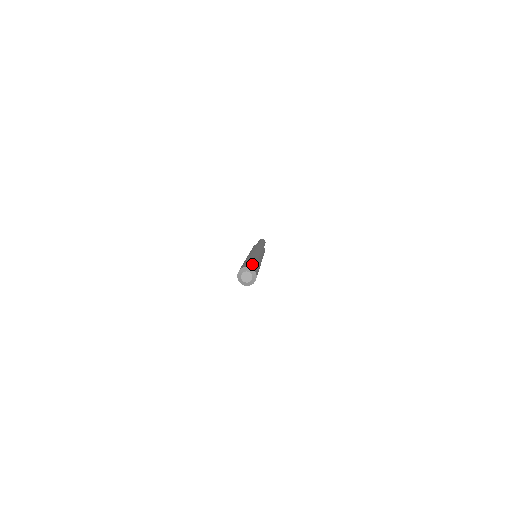
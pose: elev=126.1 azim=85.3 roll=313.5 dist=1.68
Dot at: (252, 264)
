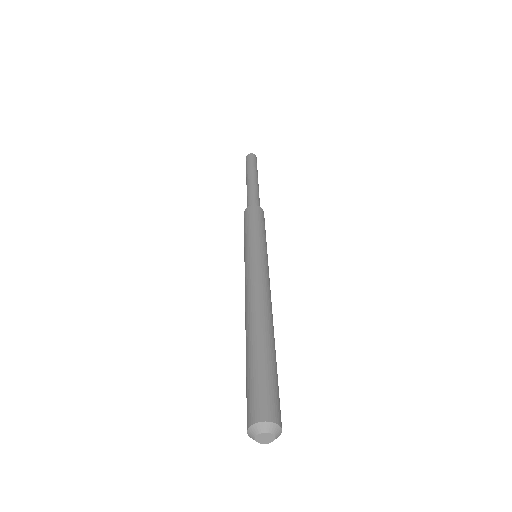
Dot at: (267, 387)
